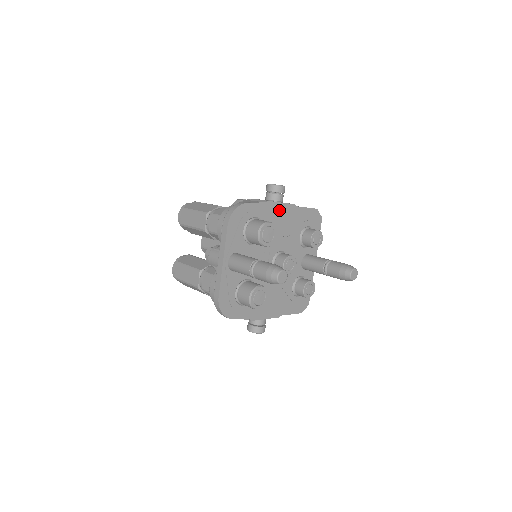
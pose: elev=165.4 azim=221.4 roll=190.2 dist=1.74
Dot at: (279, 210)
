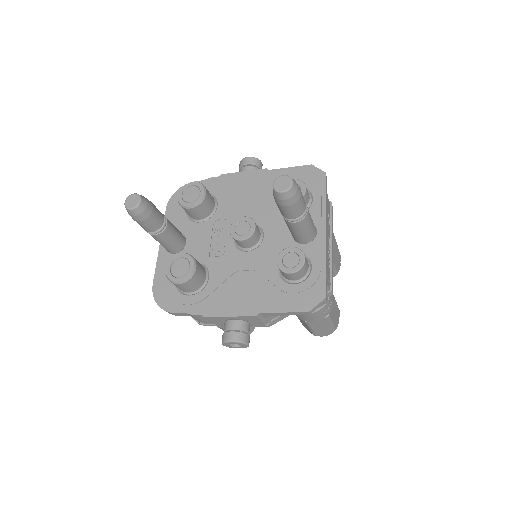
Dot at: (240, 180)
